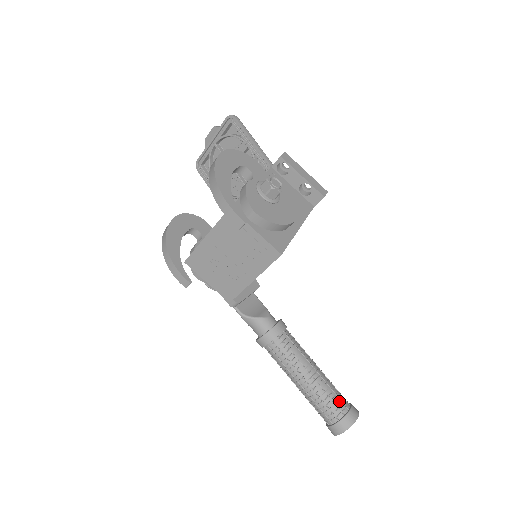
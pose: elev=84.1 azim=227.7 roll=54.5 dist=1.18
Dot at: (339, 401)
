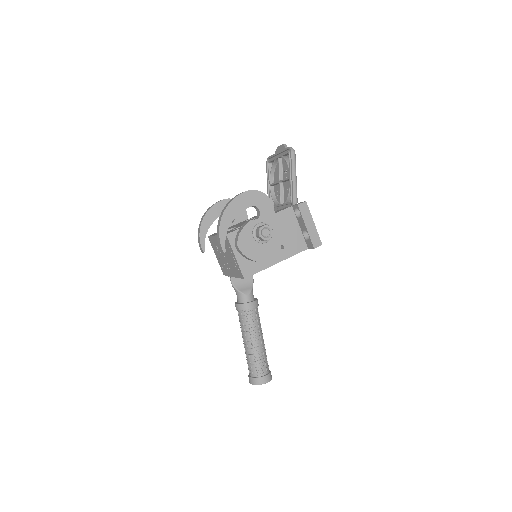
Dot at: (260, 368)
